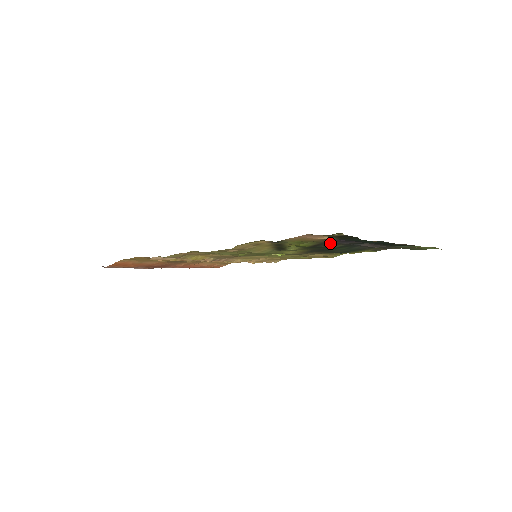
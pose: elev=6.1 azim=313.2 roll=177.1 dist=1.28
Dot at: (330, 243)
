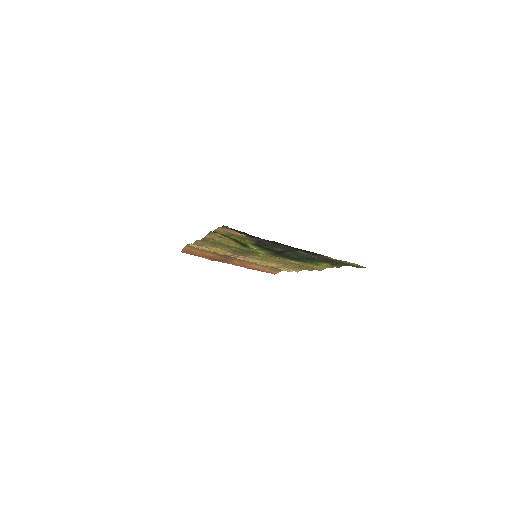
Dot at: (264, 243)
